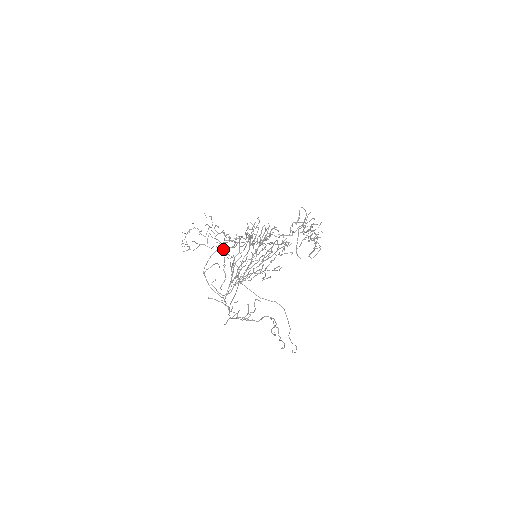
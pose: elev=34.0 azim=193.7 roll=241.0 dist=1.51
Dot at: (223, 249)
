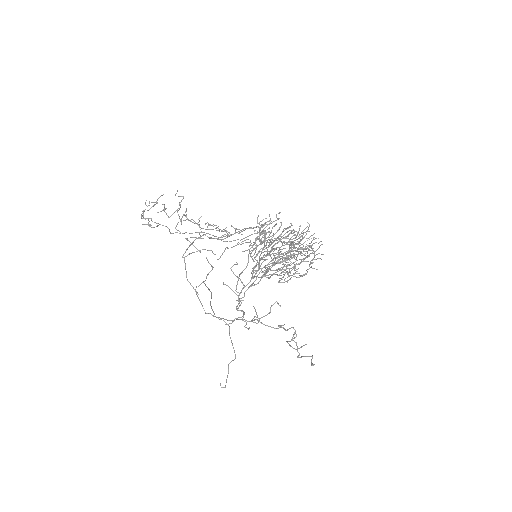
Dot at: (199, 238)
